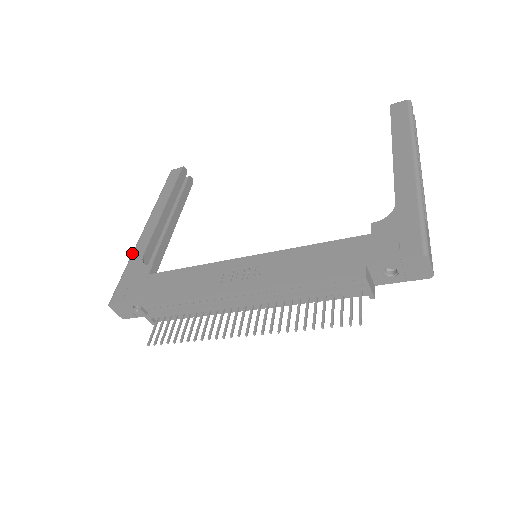
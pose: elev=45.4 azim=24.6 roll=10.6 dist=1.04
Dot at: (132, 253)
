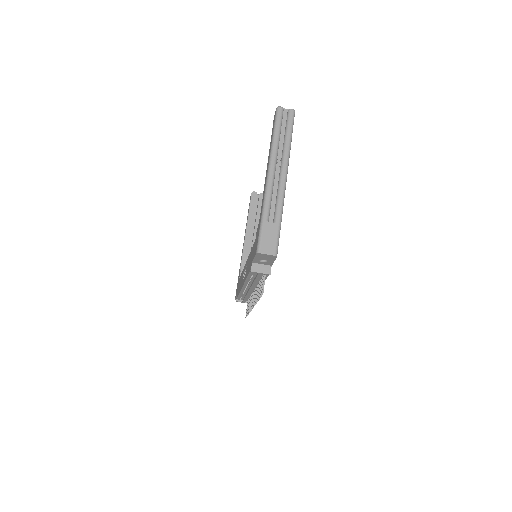
Dot at: occluded
